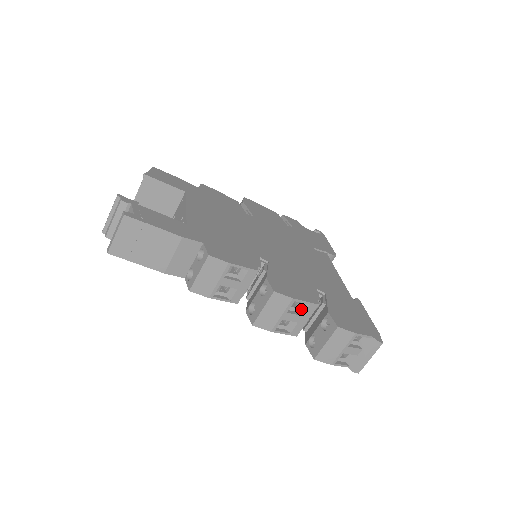
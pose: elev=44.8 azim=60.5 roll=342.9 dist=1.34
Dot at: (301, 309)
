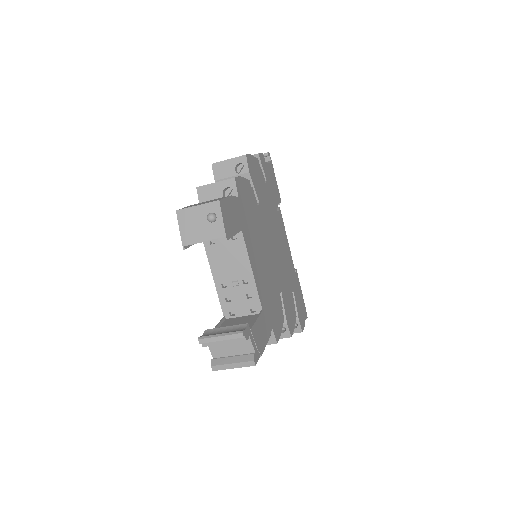
Dot at: occluded
